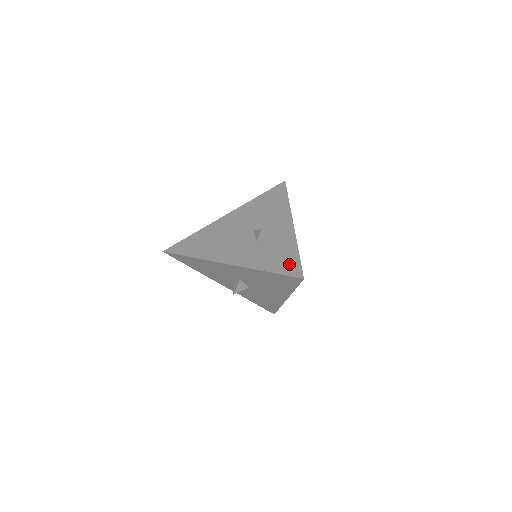
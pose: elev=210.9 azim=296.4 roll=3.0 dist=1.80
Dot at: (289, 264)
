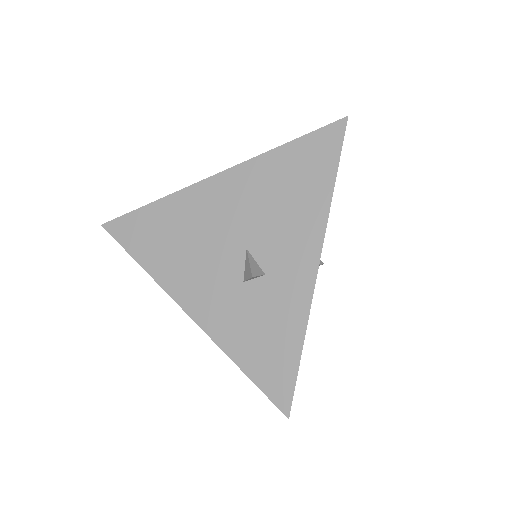
Dot at: (277, 372)
